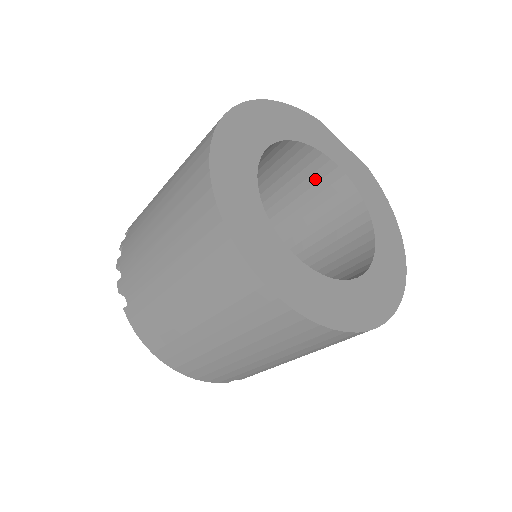
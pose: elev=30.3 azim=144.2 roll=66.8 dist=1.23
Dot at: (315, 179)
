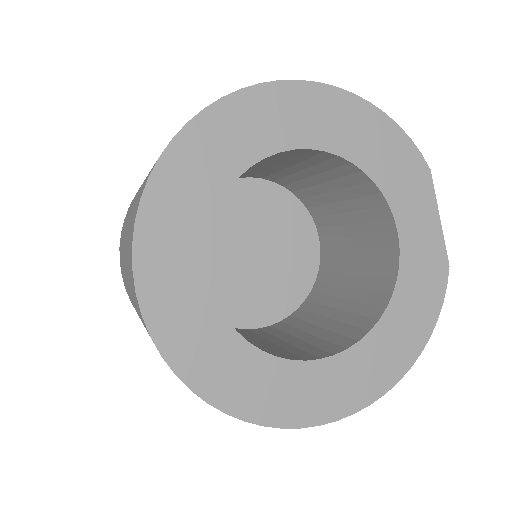
Dot at: (373, 230)
